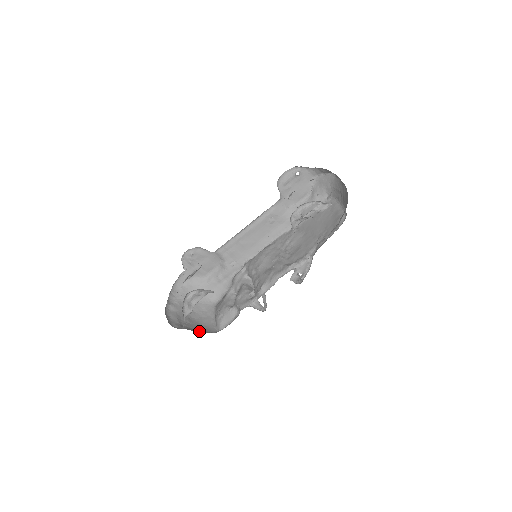
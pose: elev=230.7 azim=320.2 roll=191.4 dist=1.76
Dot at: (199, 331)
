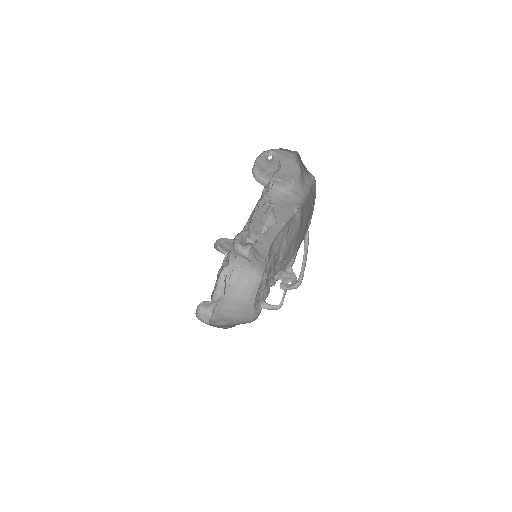
Dot at: (238, 320)
